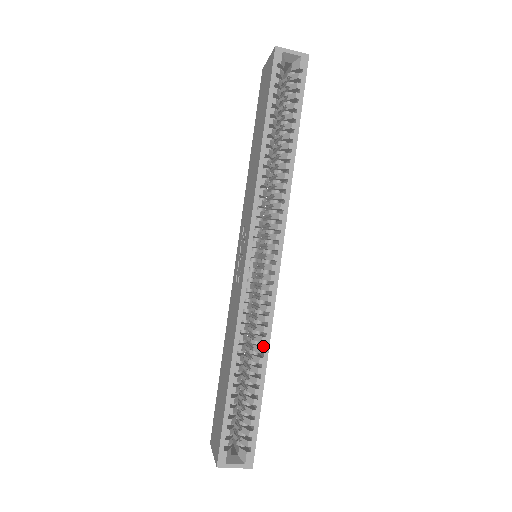
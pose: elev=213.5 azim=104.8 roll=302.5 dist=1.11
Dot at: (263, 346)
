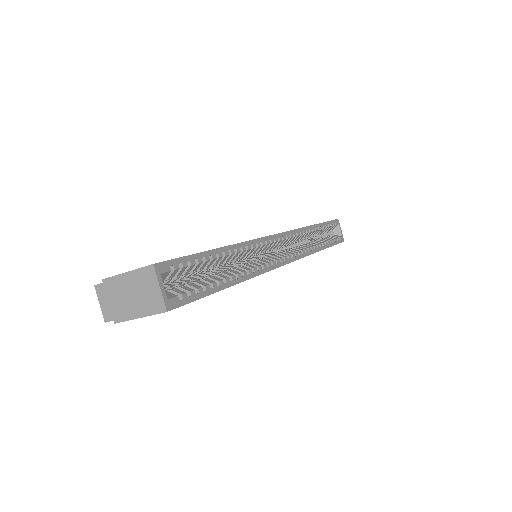
Dot at: (243, 275)
